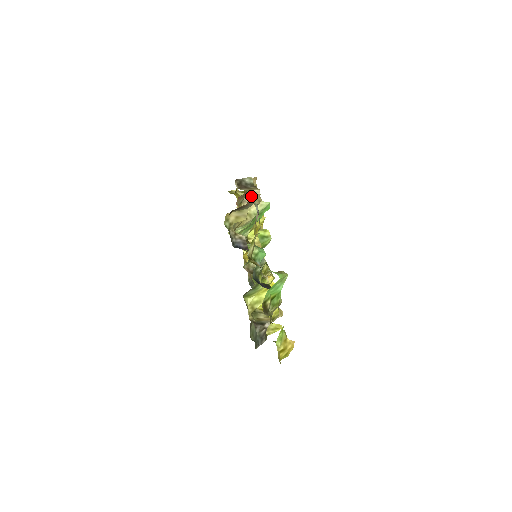
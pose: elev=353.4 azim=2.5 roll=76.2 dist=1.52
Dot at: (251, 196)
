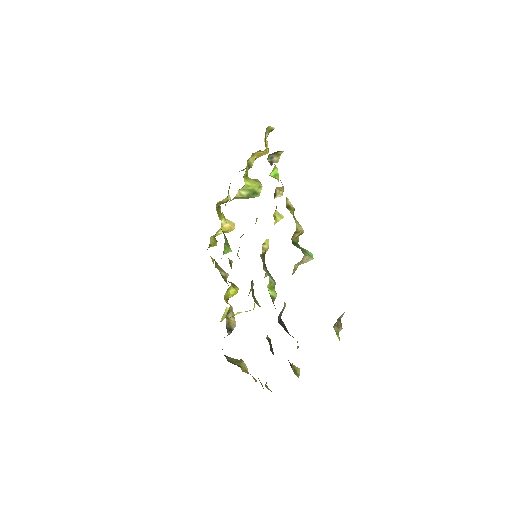
Dot at: occluded
